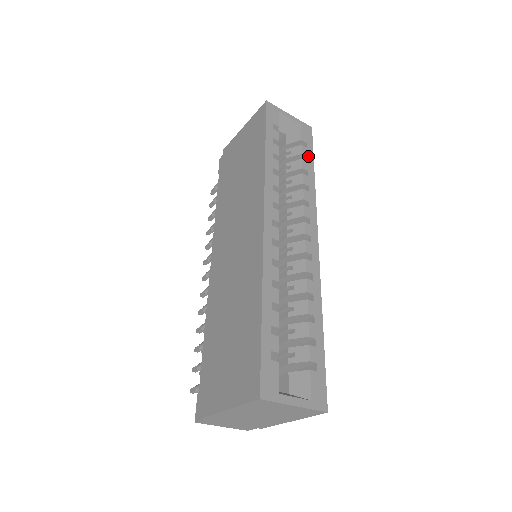
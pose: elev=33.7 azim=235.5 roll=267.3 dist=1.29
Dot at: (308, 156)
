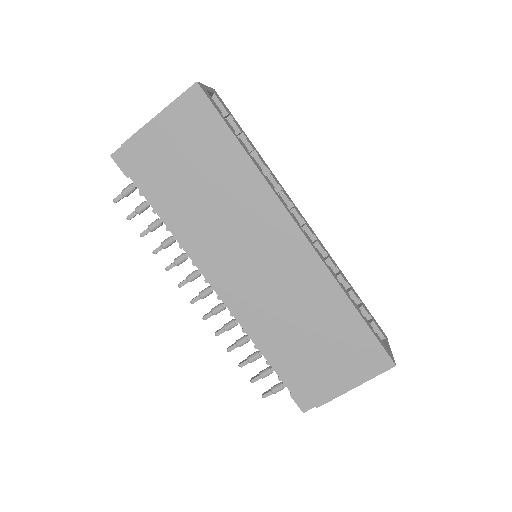
Dot at: (242, 131)
